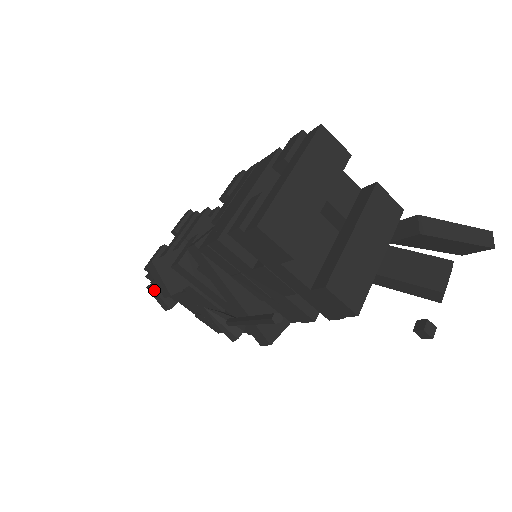
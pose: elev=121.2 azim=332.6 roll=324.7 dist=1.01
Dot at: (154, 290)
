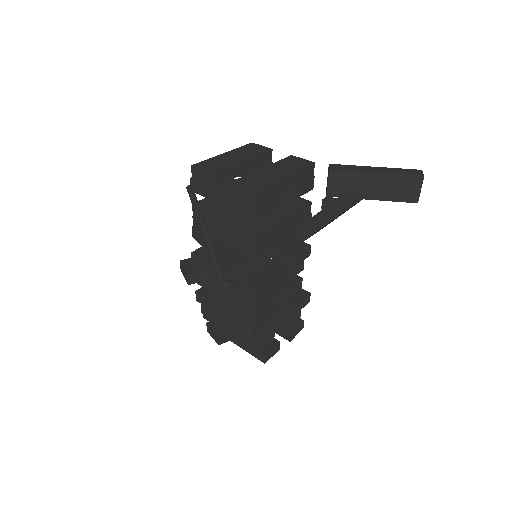
Dot at: (208, 326)
